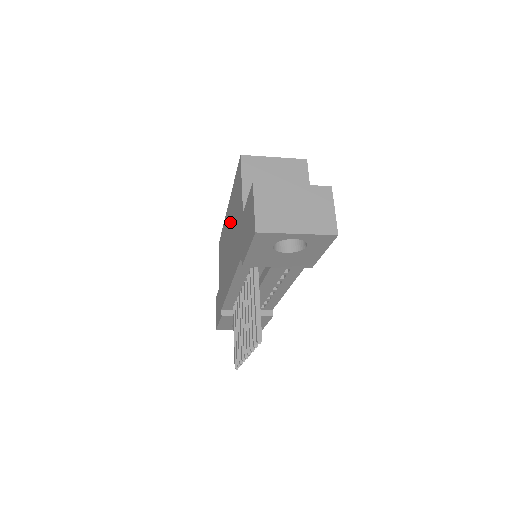
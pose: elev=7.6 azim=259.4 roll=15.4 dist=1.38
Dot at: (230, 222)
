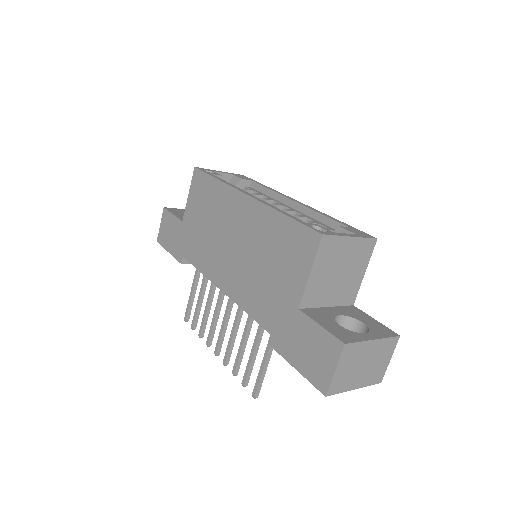
Dot at: (250, 232)
